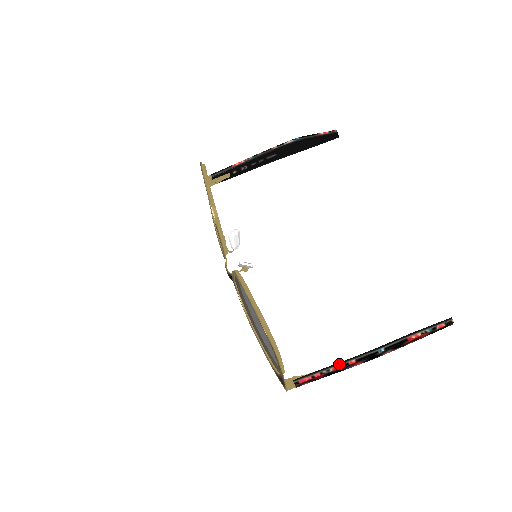
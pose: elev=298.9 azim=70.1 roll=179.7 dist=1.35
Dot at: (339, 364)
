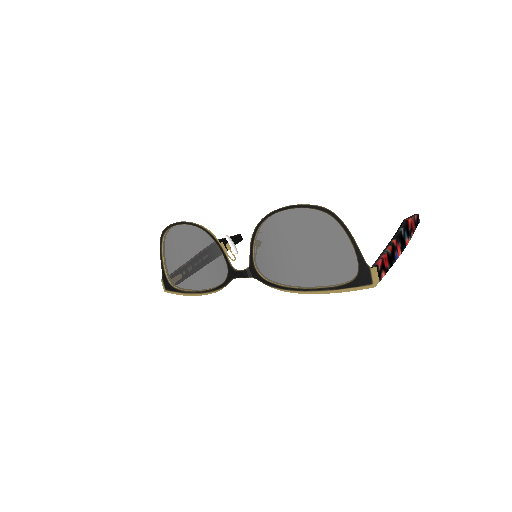
Dot at: (388, 246)
